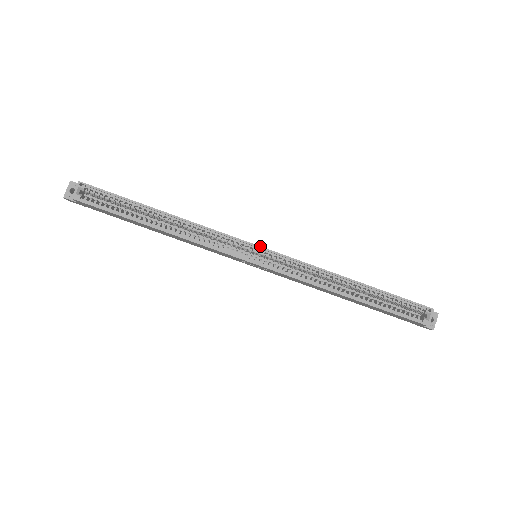
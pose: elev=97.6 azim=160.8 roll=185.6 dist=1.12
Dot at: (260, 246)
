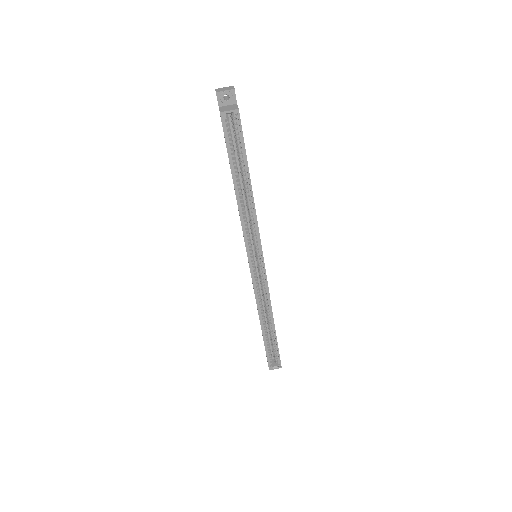
Dot at: occluded
